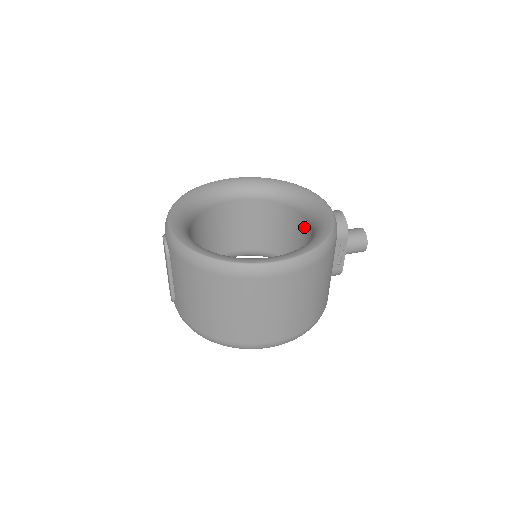
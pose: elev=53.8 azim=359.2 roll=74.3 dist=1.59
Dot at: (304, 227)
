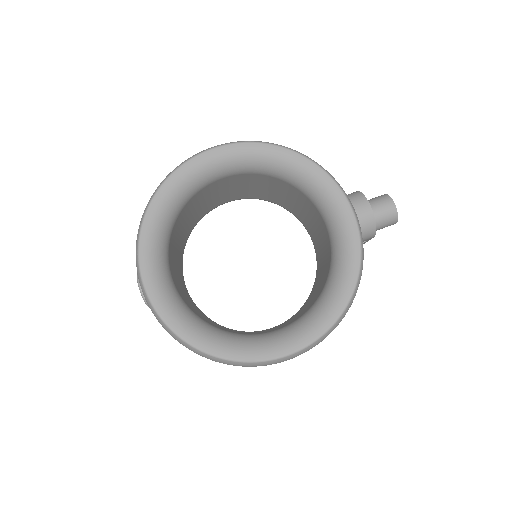
Dot at: (318, 219)
